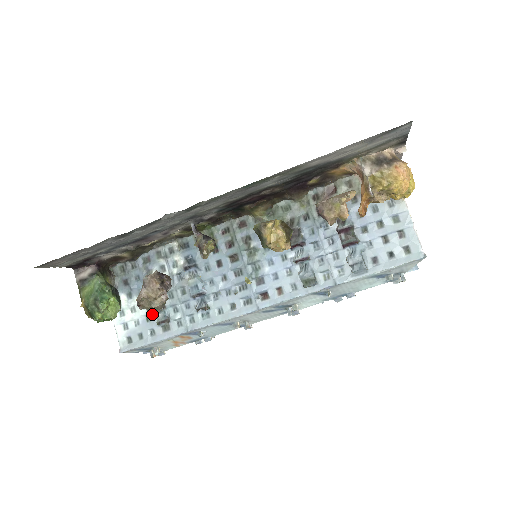
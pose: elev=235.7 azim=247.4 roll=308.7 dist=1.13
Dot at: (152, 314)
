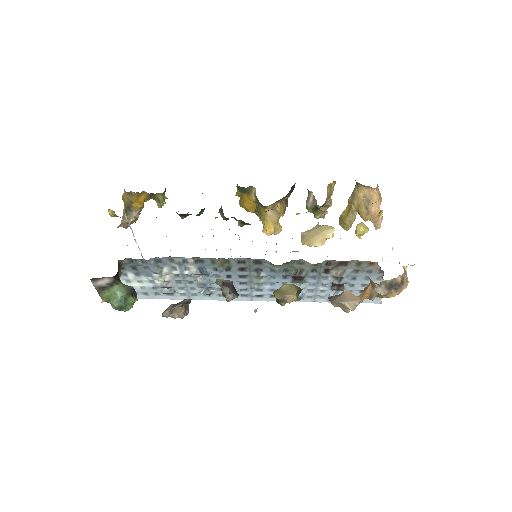
Dot at: (159, 287)
